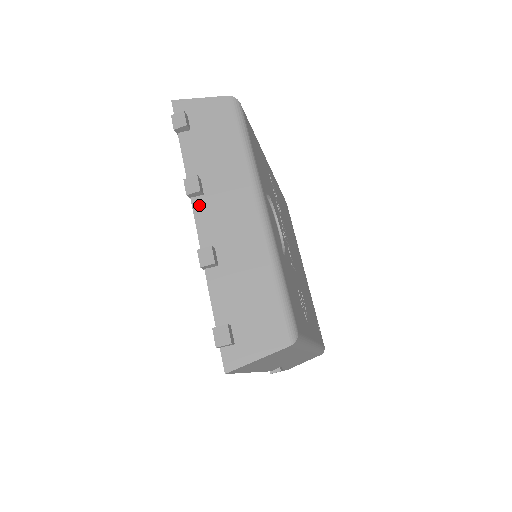
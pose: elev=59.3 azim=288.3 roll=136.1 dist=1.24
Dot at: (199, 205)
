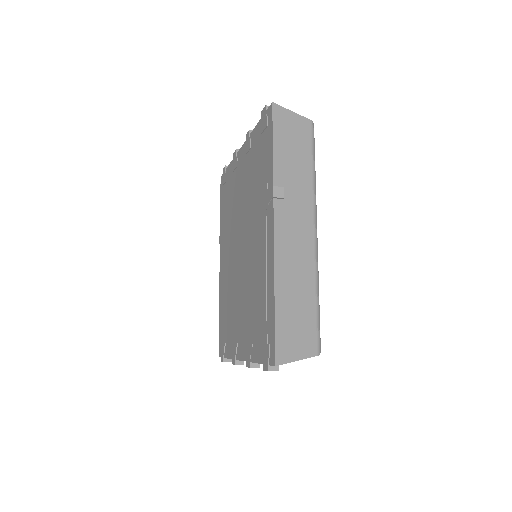
Dot at: occluded
